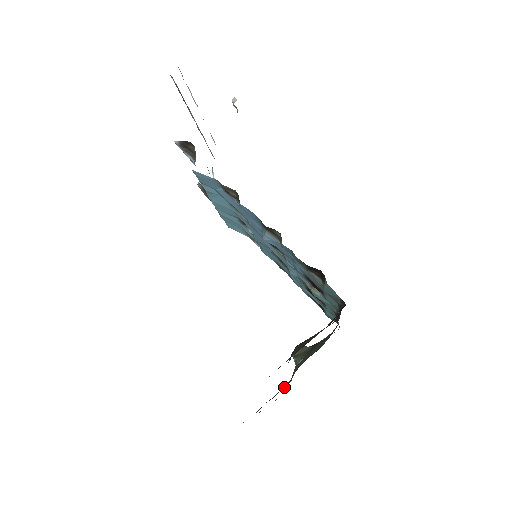
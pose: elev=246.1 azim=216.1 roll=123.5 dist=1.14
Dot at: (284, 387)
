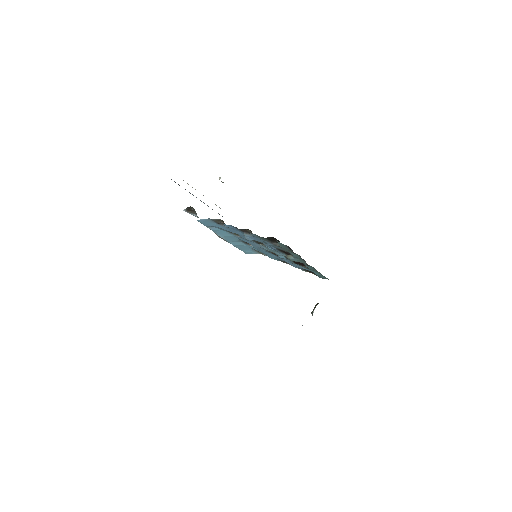
Dot at: occluded
